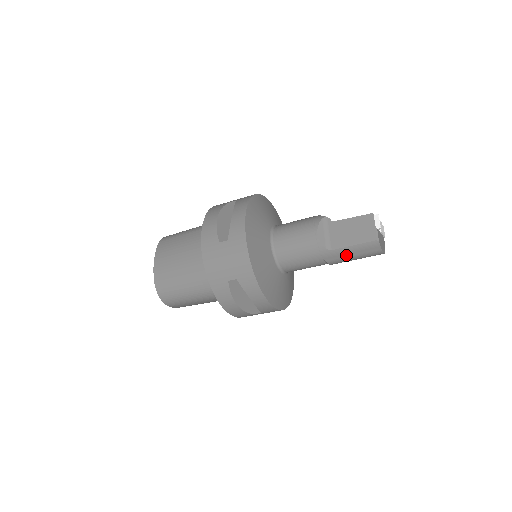
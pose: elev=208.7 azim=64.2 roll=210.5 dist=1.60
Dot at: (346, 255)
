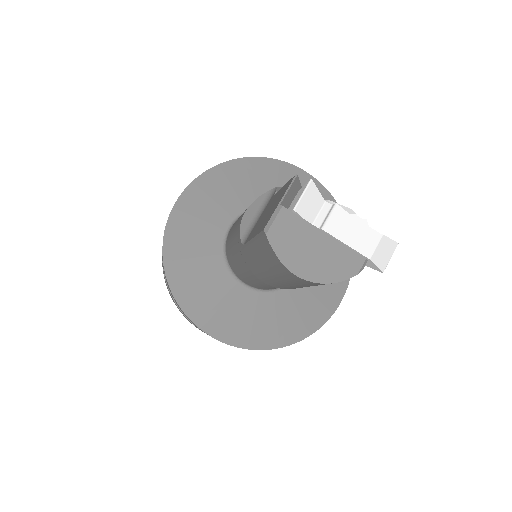
Dot at: (257, 262)
